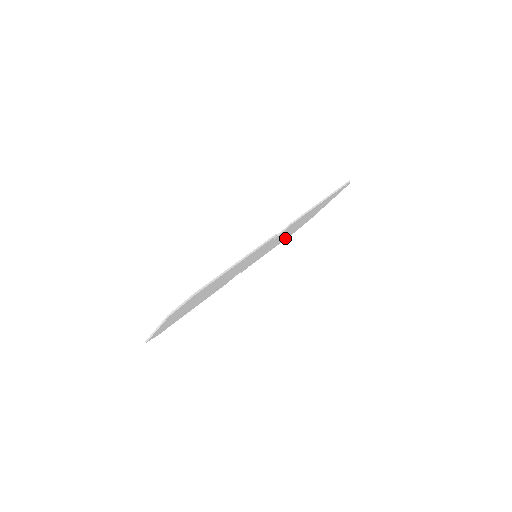
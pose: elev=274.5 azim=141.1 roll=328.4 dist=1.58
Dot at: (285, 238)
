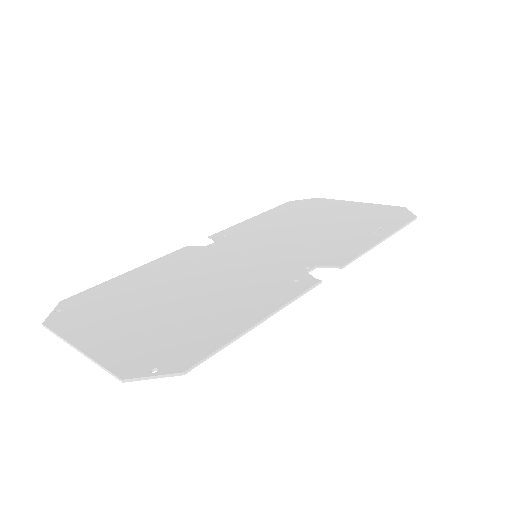
Dot at: (281, 212)
